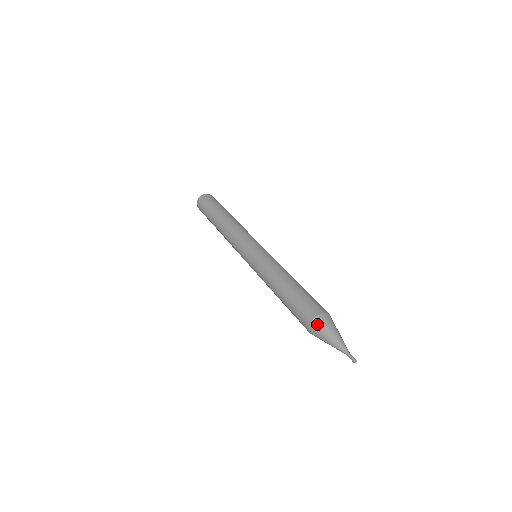
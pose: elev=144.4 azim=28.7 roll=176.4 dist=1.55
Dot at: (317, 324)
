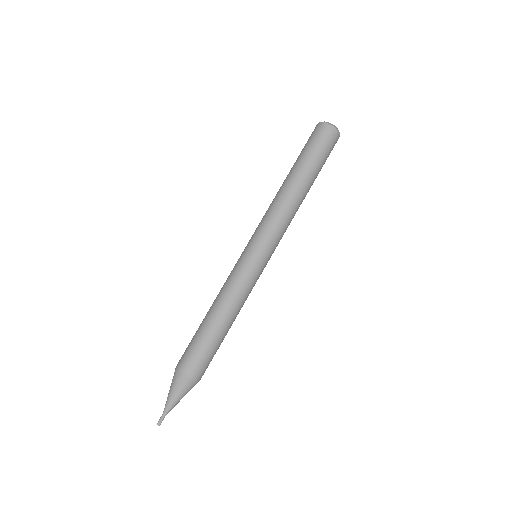
Dot at: (174, 373)
